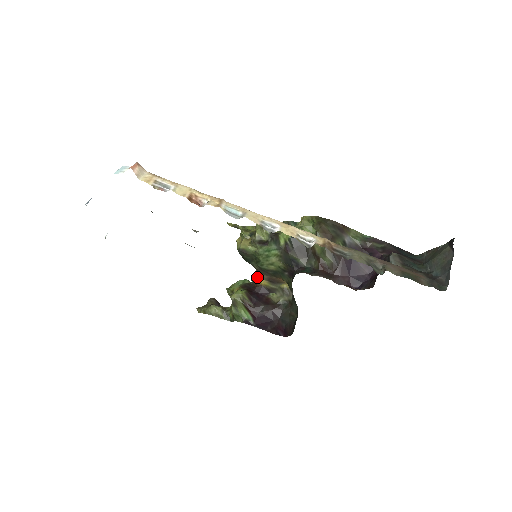
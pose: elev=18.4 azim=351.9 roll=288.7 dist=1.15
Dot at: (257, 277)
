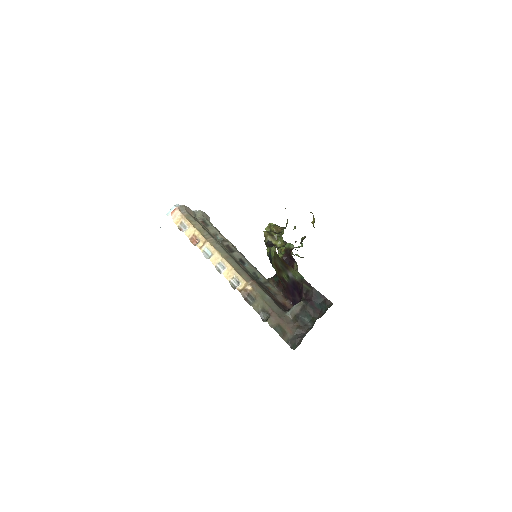
Dot at: (301, 243)
